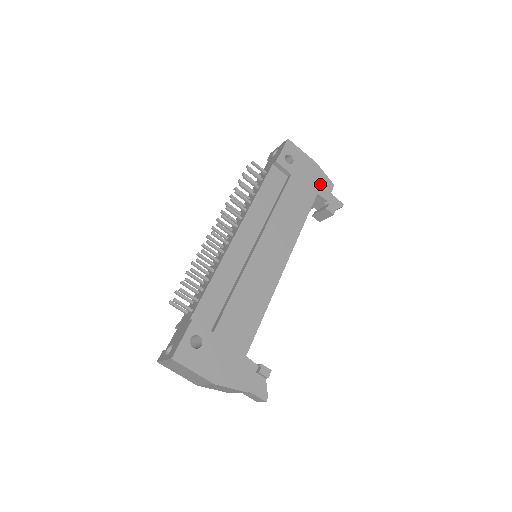
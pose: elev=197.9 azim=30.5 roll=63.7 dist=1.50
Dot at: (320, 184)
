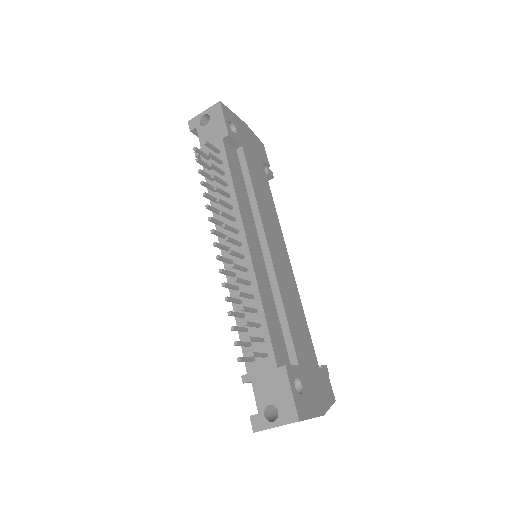
Dot at: (258, 148)
